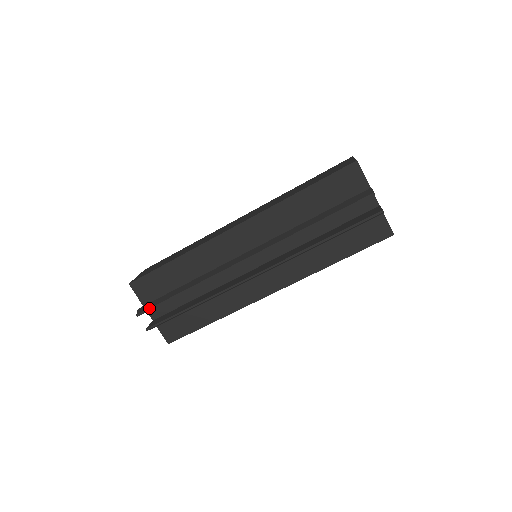
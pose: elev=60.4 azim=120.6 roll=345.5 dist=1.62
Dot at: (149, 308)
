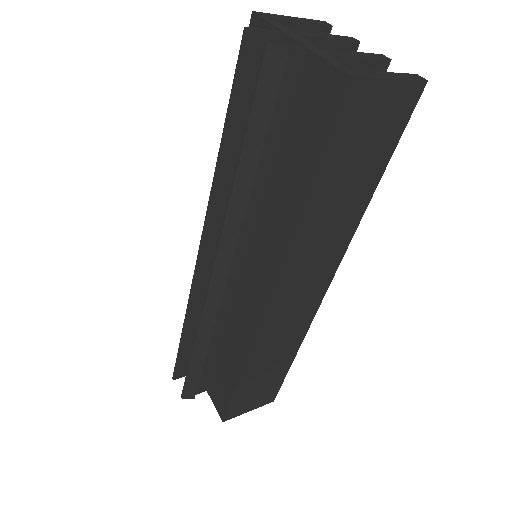
Dot at: (175, 366)
